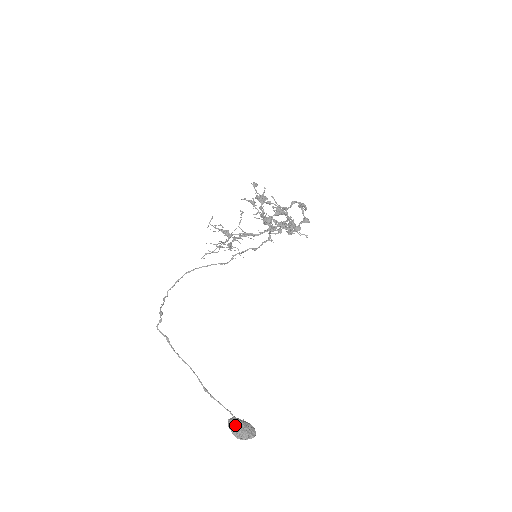
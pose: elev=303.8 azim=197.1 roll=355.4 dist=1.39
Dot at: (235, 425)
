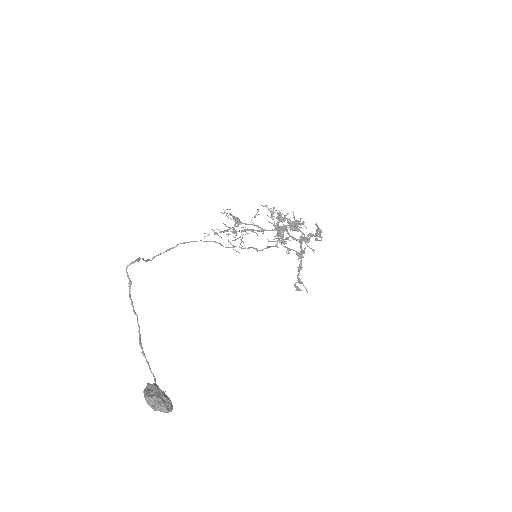
Dot at: (152, 389)
